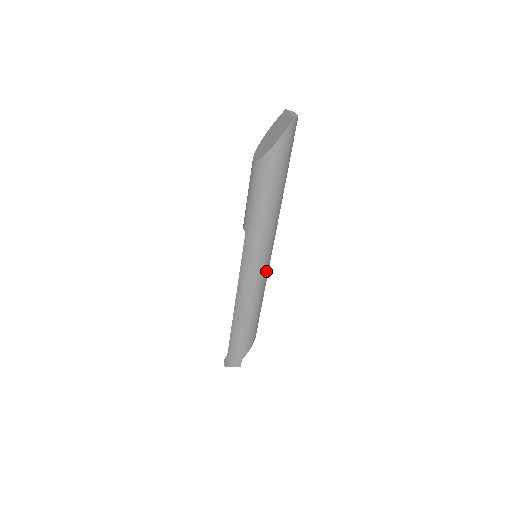
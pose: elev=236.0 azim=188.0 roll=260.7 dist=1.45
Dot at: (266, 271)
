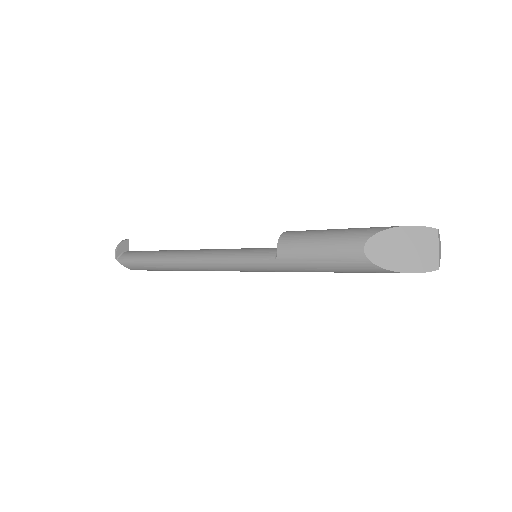
Dot at: occluded
